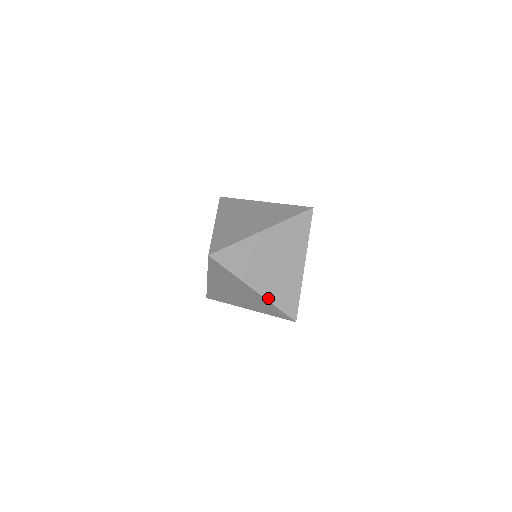
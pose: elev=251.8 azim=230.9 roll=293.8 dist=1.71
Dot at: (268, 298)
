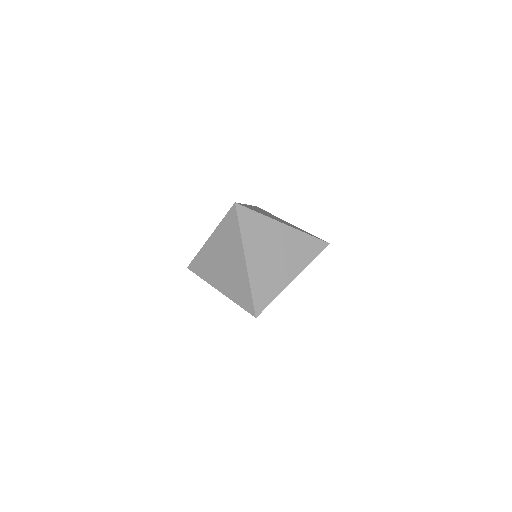
Dot at: (250, 277)
